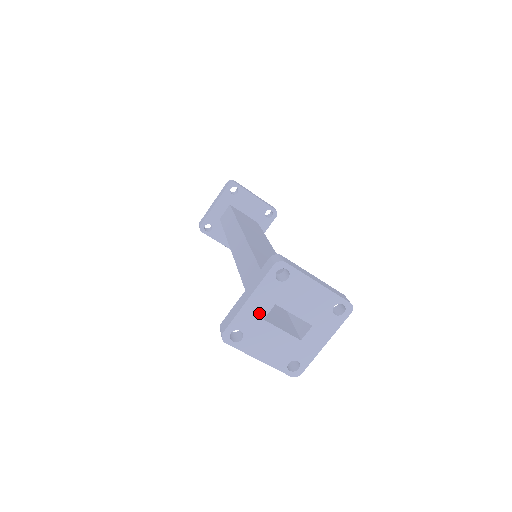
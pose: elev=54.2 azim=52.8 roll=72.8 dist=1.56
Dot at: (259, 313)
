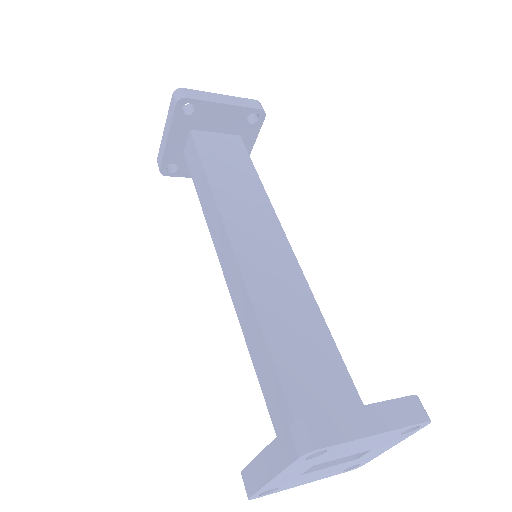
Dot at: (292, 476)
